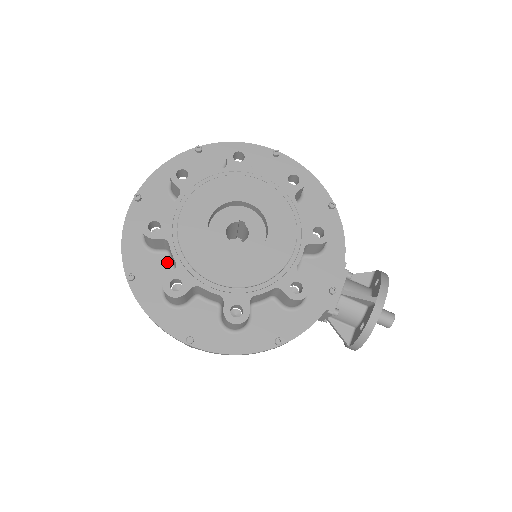
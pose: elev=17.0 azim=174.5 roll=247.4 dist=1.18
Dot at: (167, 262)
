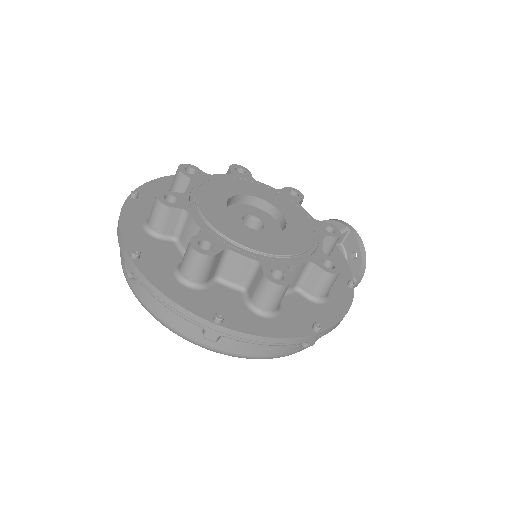
Dot at: (225, 288)
